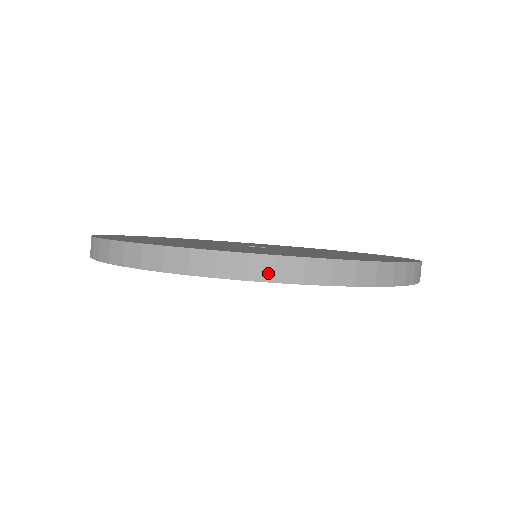
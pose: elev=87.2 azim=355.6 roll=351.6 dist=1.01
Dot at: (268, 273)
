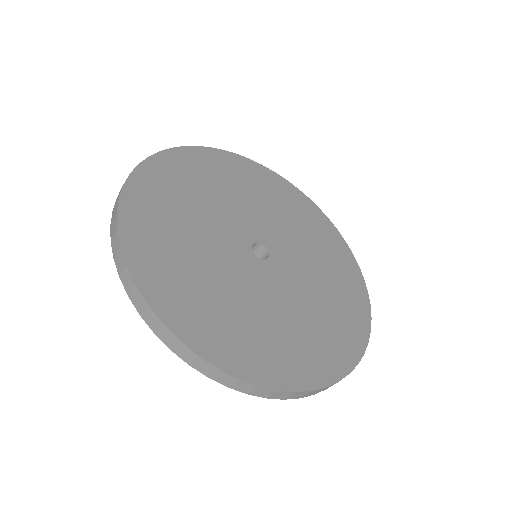
Dot at: occluded
